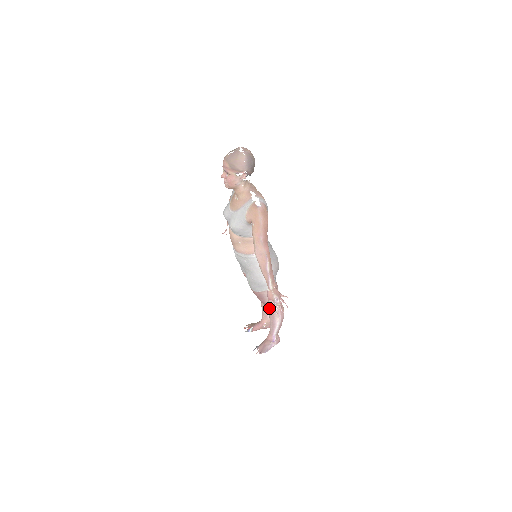
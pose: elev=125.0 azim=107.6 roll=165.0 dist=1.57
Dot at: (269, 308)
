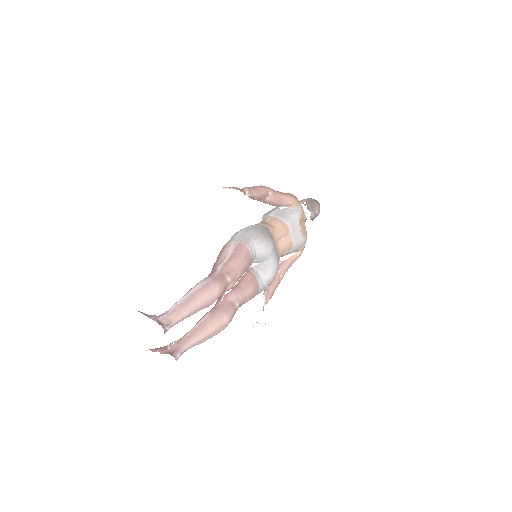
Dot at: occluded
